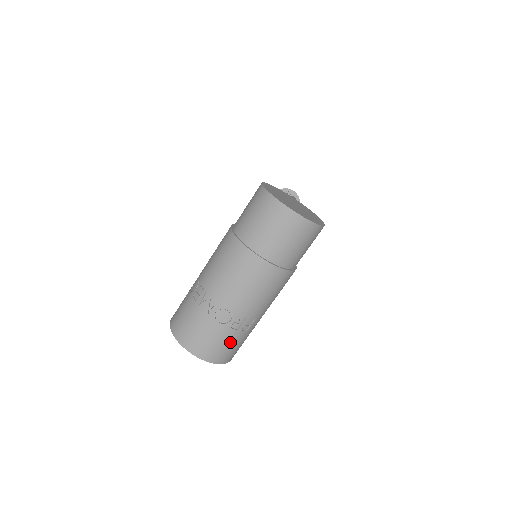
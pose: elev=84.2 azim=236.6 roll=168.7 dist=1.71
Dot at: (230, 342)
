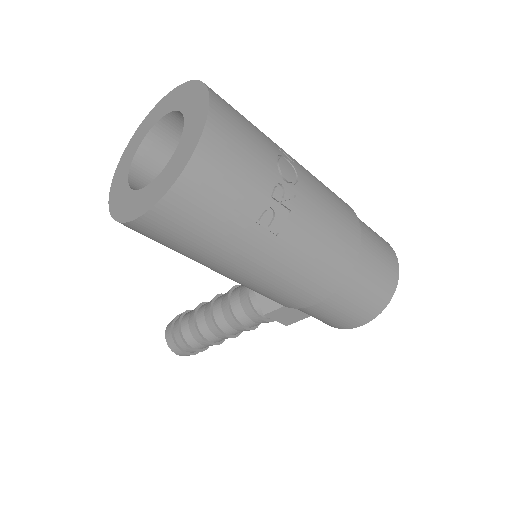
Dot at: (244, 184)
